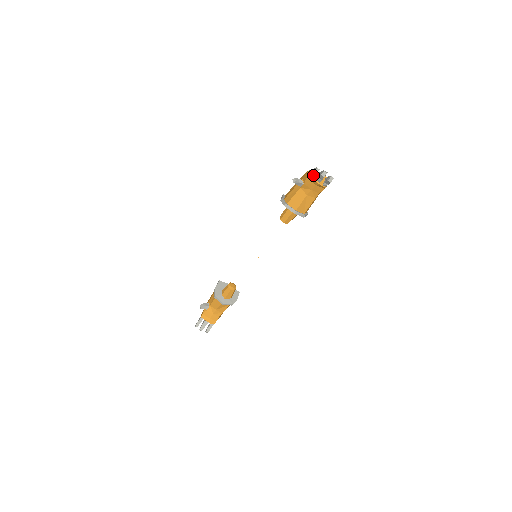
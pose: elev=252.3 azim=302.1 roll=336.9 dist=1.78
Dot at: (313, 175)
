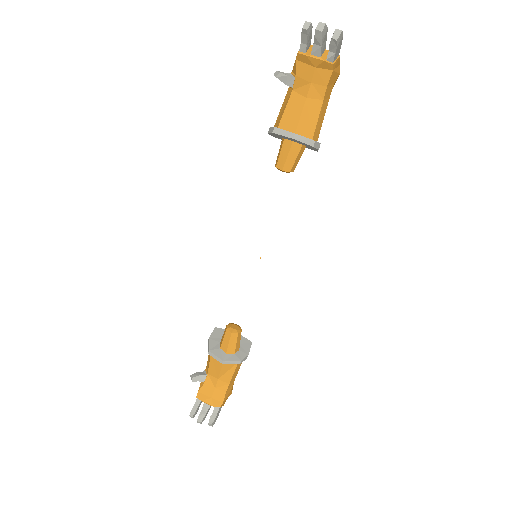
Dot at: (304, 44)
